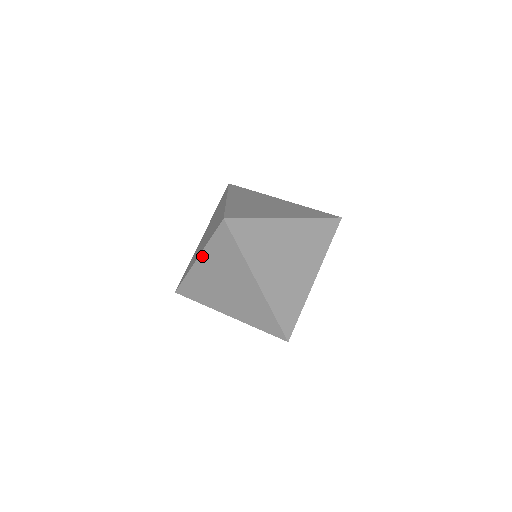
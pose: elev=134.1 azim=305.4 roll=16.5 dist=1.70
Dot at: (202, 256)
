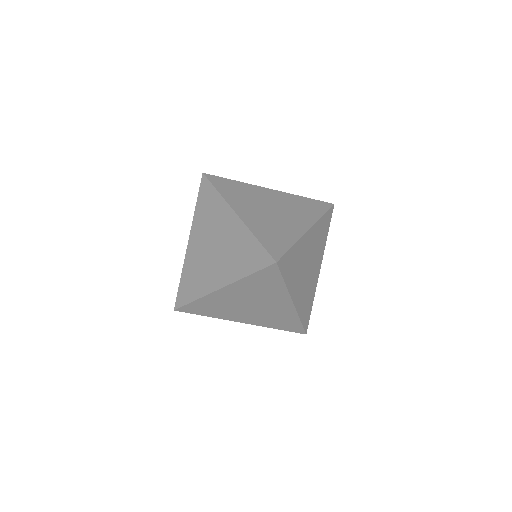
Dot at: (192, 232)
